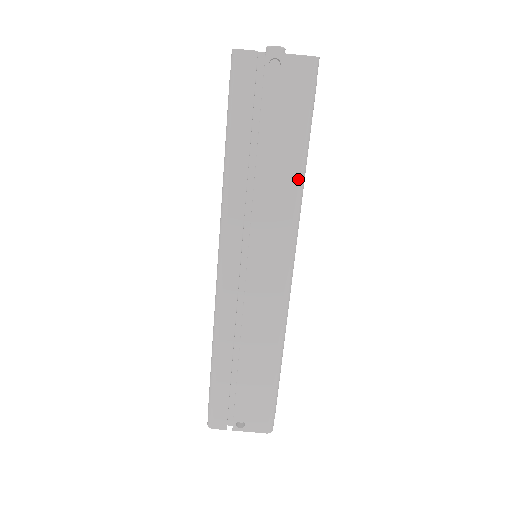
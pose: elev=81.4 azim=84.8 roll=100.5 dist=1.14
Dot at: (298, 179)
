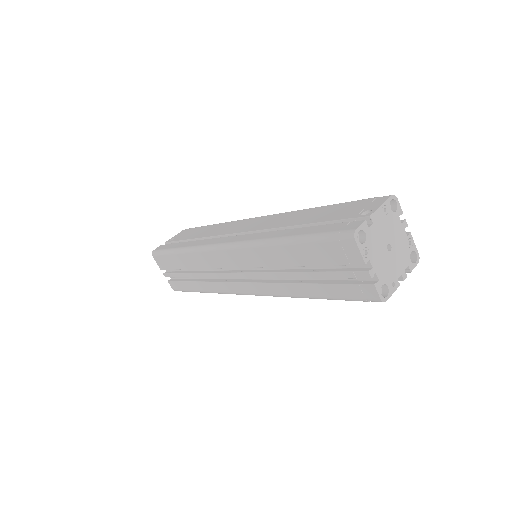
Dot at: (219, 224)
